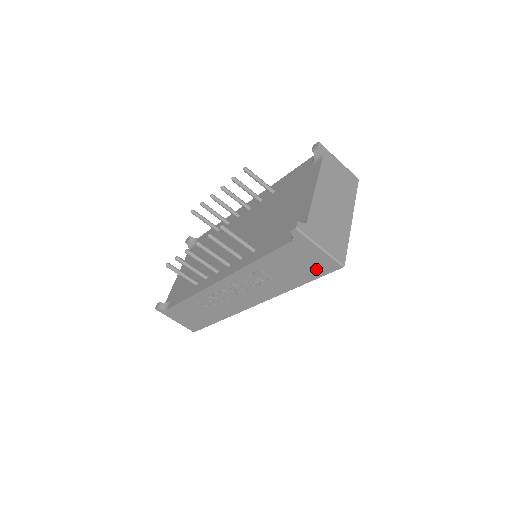
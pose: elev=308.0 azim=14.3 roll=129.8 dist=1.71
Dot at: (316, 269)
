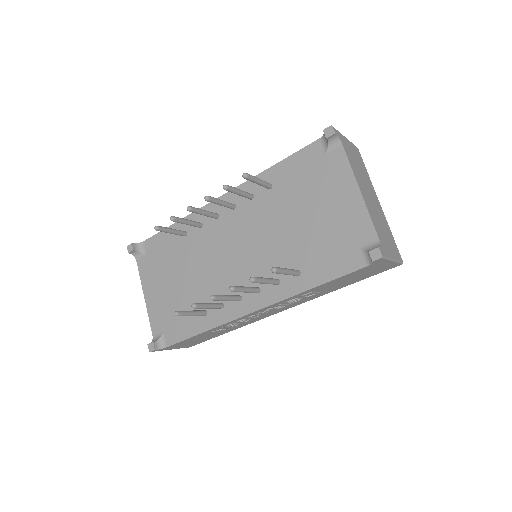
Dot at: (374, 273)
